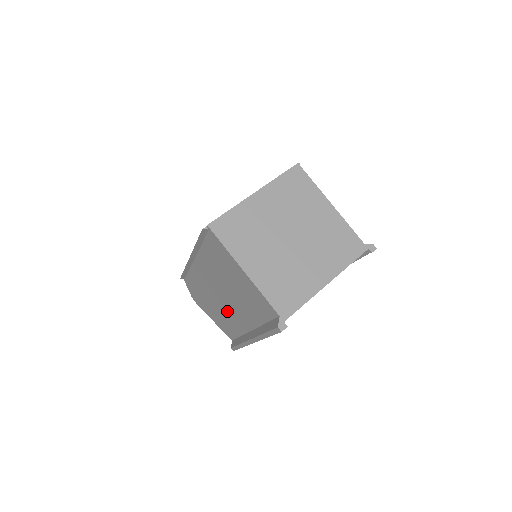
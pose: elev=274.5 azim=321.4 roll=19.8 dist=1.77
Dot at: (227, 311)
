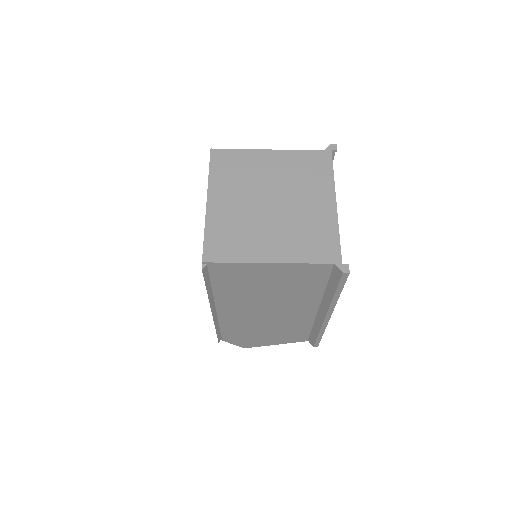
Dot at: (283, 320)
